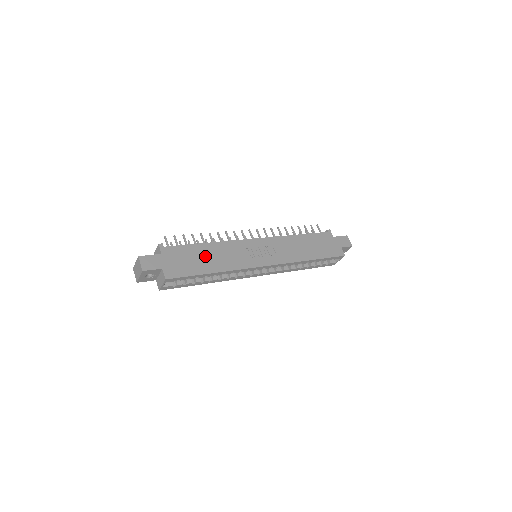
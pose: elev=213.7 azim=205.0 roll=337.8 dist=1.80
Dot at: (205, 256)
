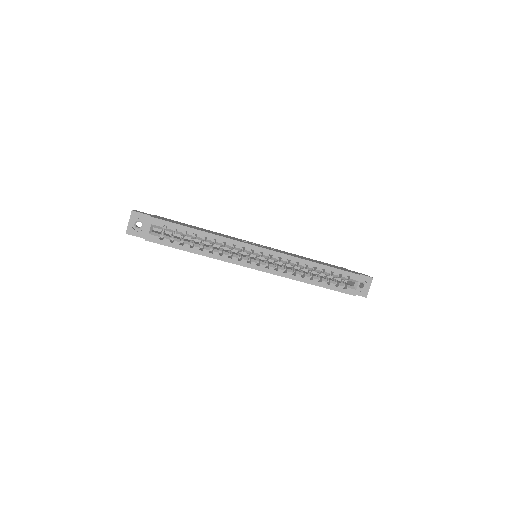
Dot at: (198, 228)
